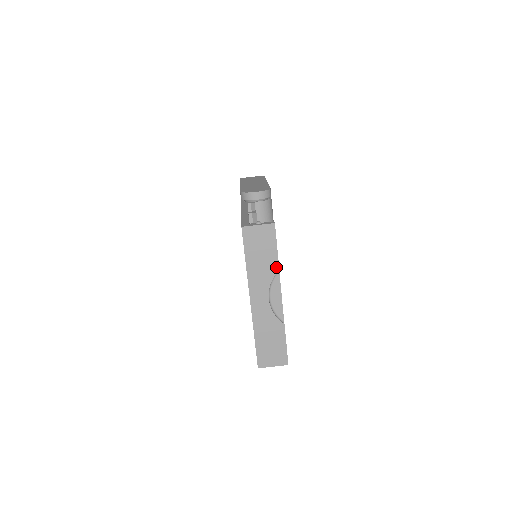
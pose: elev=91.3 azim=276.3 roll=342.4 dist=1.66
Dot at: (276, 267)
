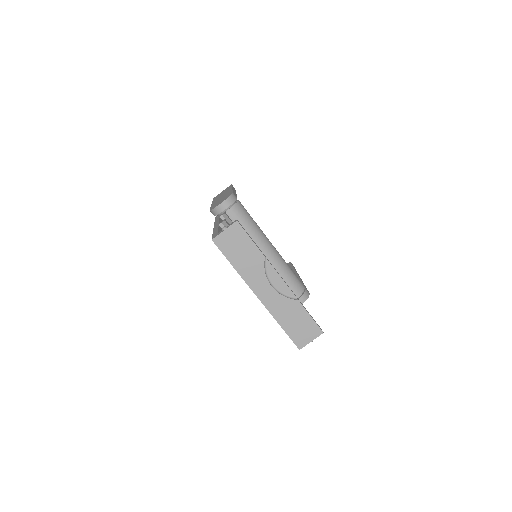
Dot at: (261, 256)
